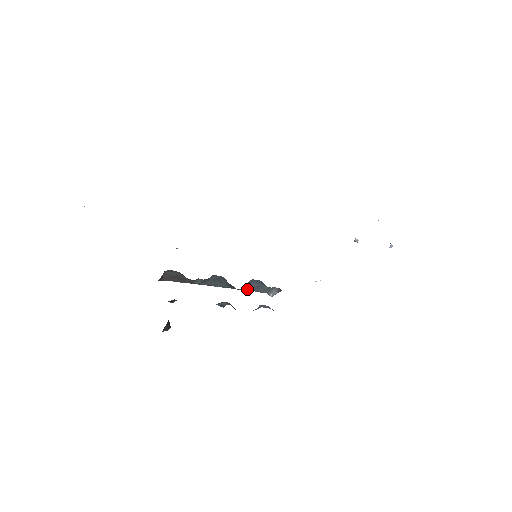
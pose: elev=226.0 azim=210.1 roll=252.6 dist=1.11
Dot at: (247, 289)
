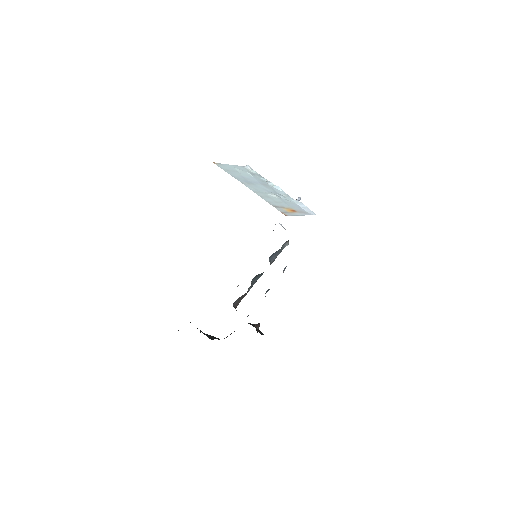
Dot at: (273, 261)
